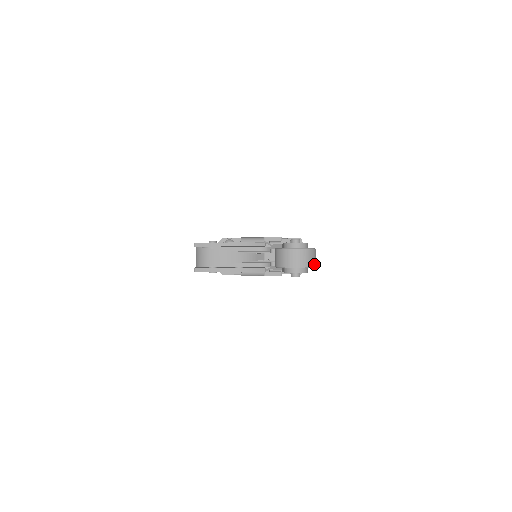
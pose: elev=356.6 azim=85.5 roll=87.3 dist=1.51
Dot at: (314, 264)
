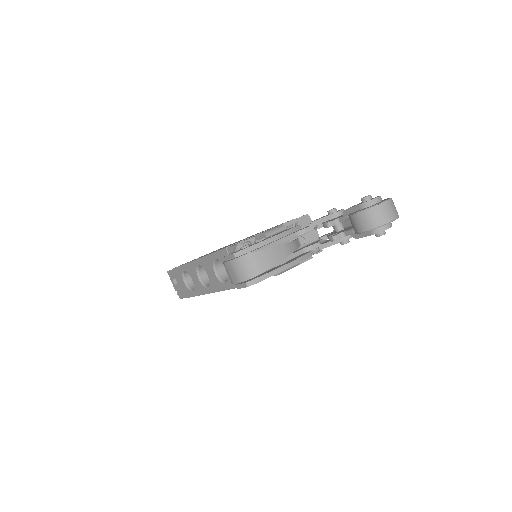
Dot at: occluded
